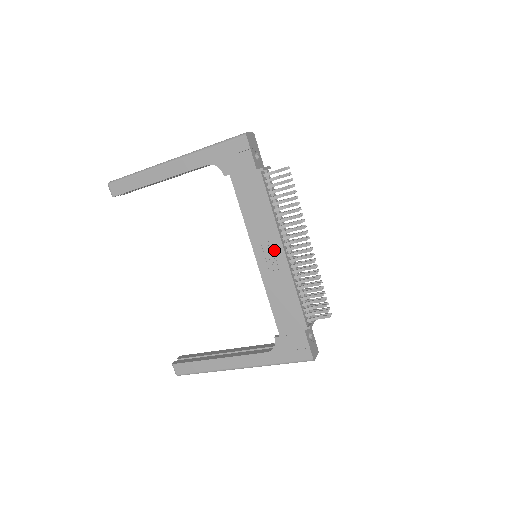
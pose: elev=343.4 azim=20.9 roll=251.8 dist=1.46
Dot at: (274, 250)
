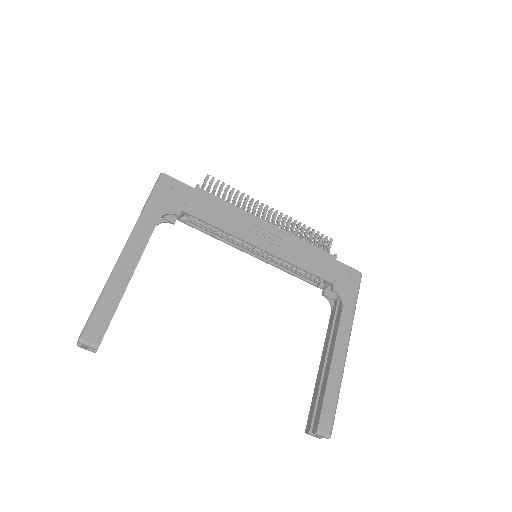
Dot at: (264, 230)
